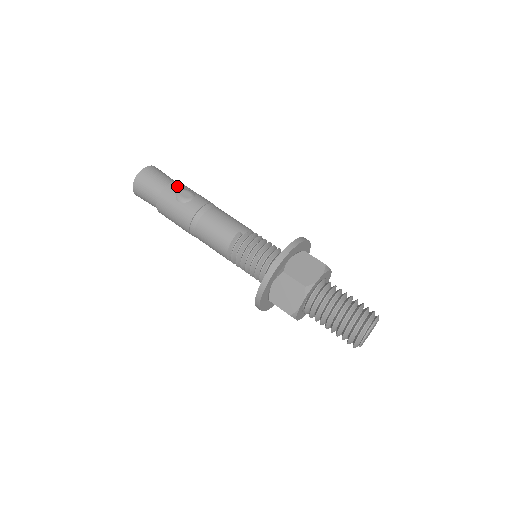
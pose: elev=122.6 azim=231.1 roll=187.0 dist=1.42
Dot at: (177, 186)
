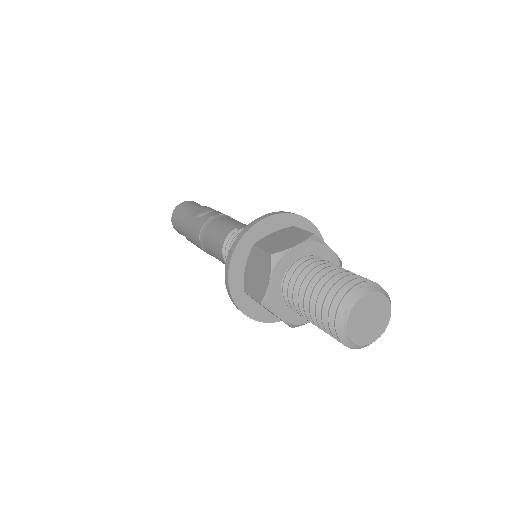
Dot at: (201, 207)
